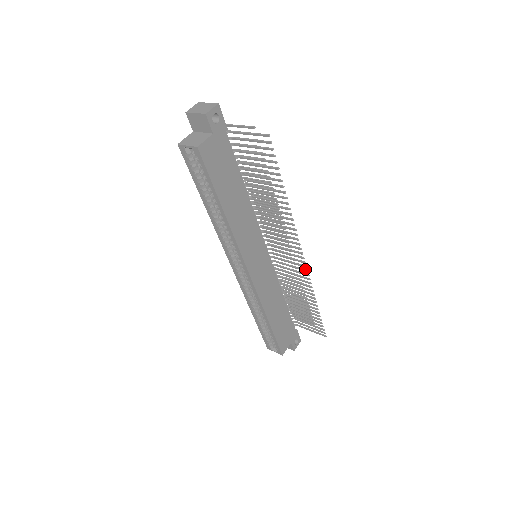
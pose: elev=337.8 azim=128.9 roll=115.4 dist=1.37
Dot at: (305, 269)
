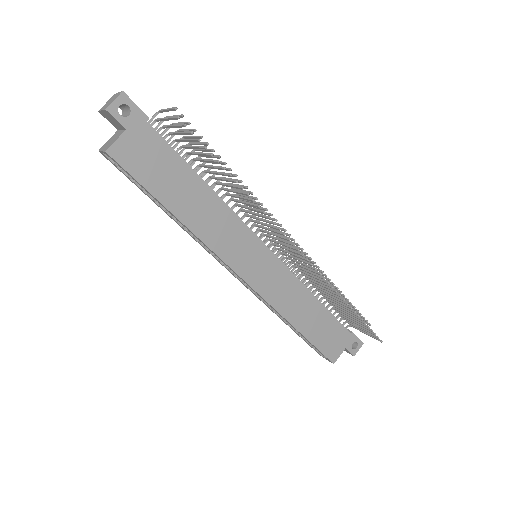
Dot at: (314, 267)
